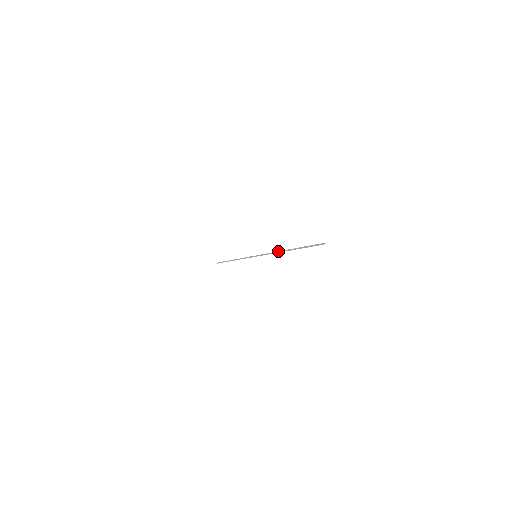
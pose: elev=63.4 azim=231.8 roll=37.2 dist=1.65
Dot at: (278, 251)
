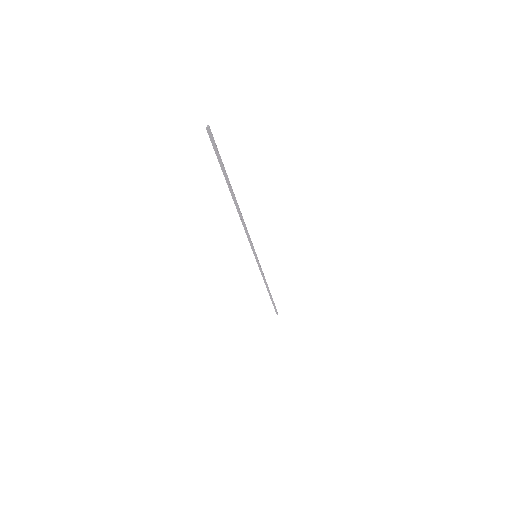
Dot at: occluded
